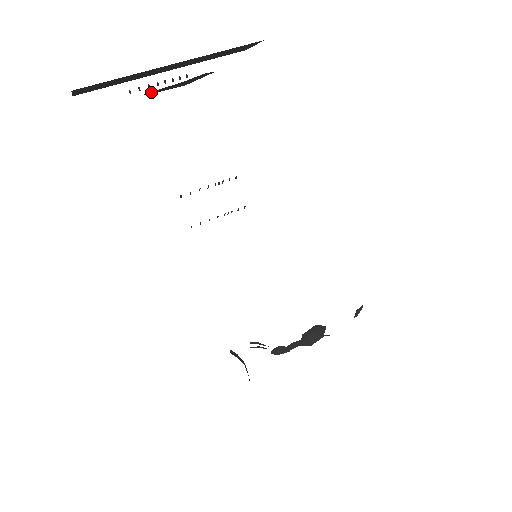
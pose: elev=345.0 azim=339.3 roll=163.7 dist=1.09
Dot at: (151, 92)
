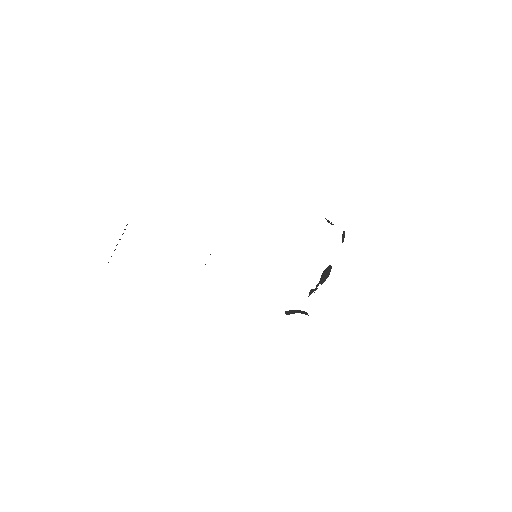
Dot at: occluded
